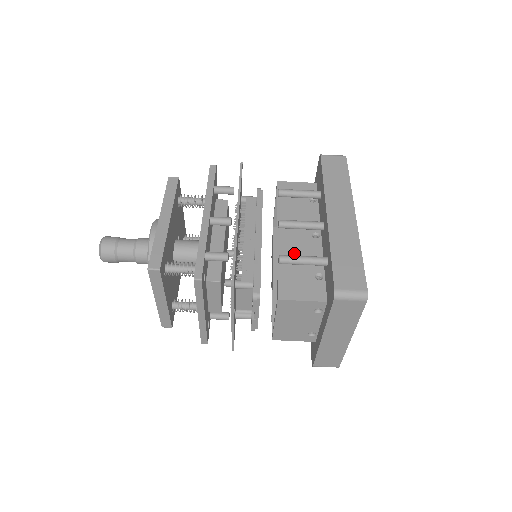
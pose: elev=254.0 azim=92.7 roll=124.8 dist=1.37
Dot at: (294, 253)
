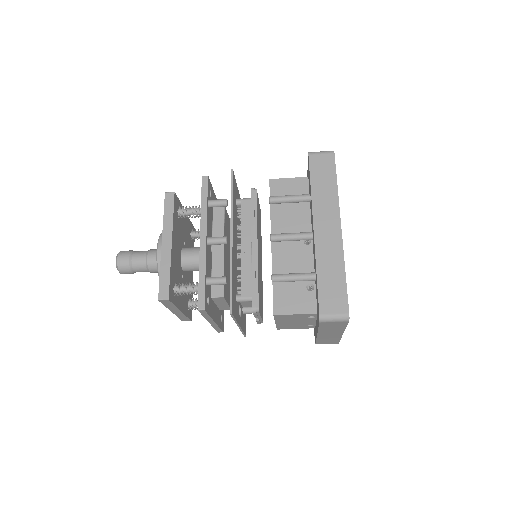
Dot at: (287, 264)
